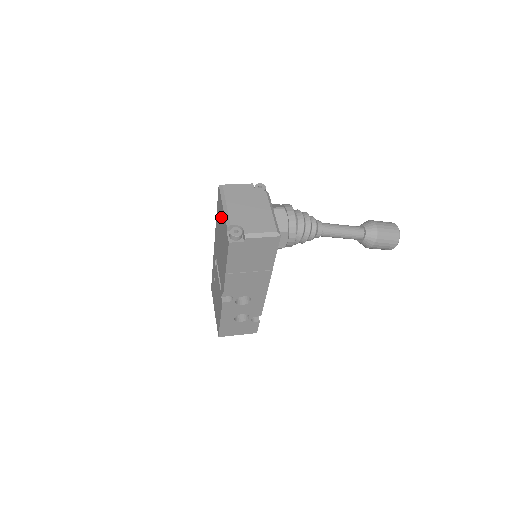
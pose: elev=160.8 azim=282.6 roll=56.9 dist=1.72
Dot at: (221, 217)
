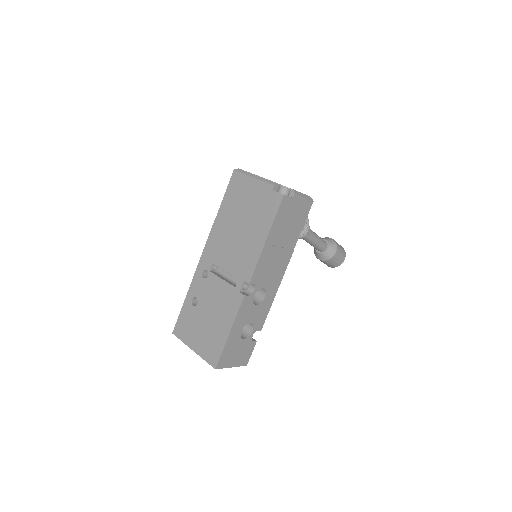
Dot at: (246, 194)
